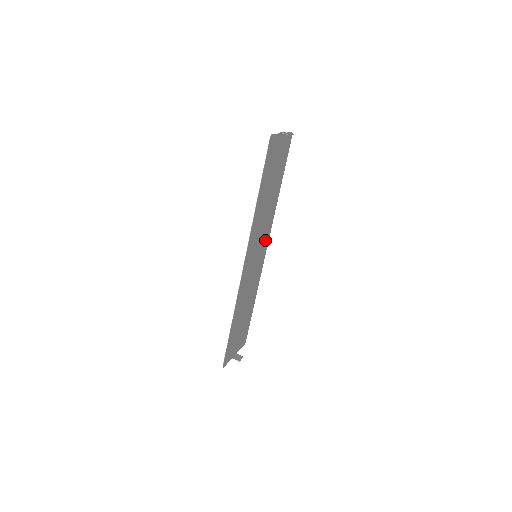
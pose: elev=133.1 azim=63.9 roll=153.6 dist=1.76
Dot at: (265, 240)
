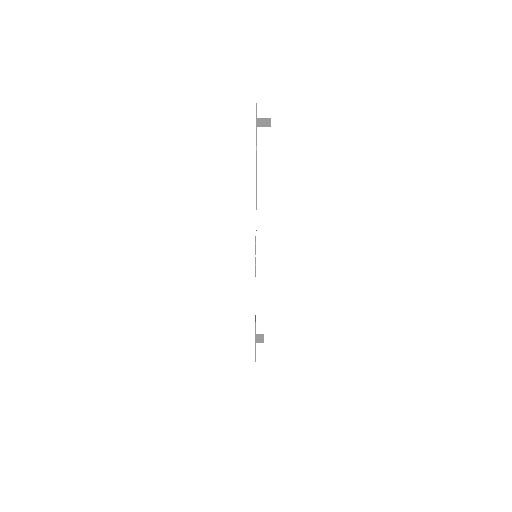
Dot at: occluded
